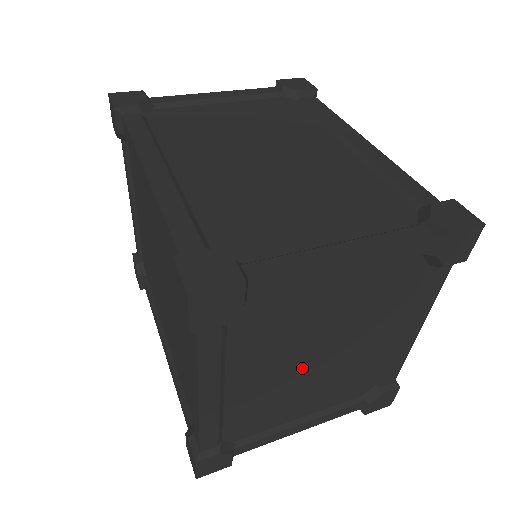
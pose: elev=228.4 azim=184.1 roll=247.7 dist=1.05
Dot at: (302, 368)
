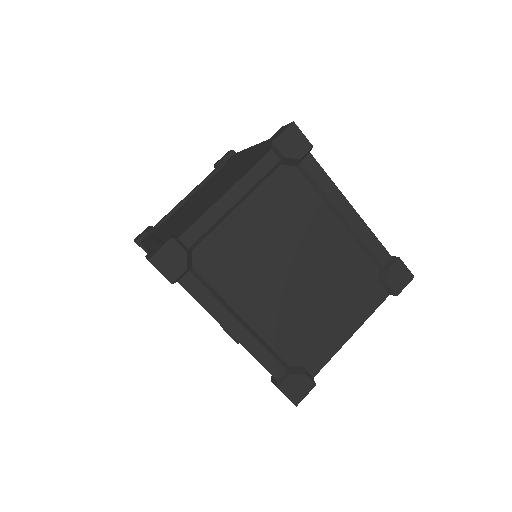
Dot at: (288, 280)
